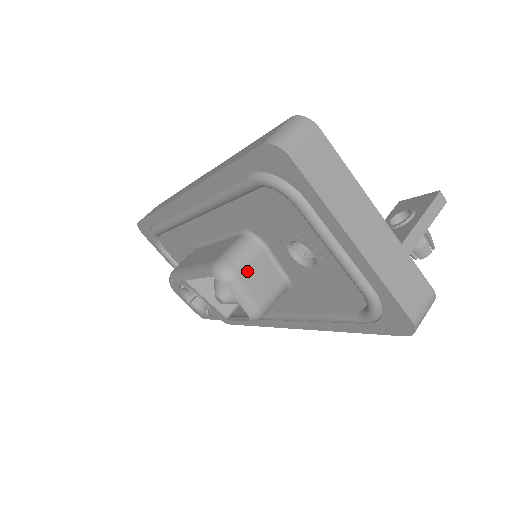
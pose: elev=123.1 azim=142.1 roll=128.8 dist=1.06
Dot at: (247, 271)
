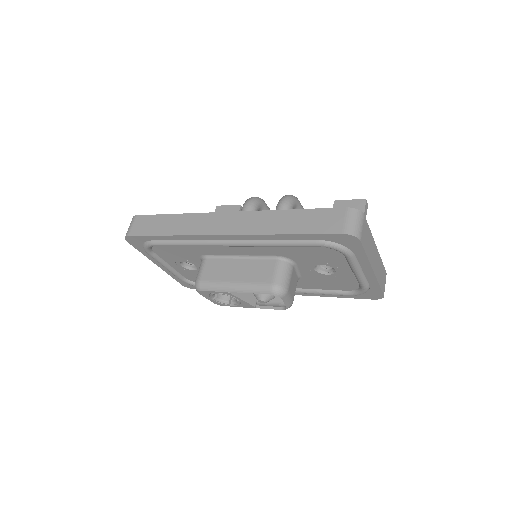
Dot at: (290, 285)
